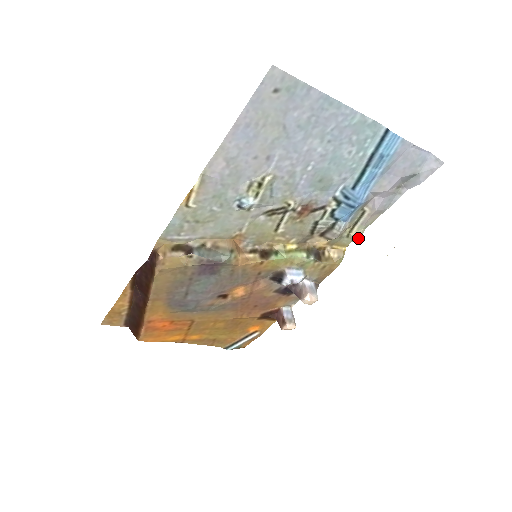
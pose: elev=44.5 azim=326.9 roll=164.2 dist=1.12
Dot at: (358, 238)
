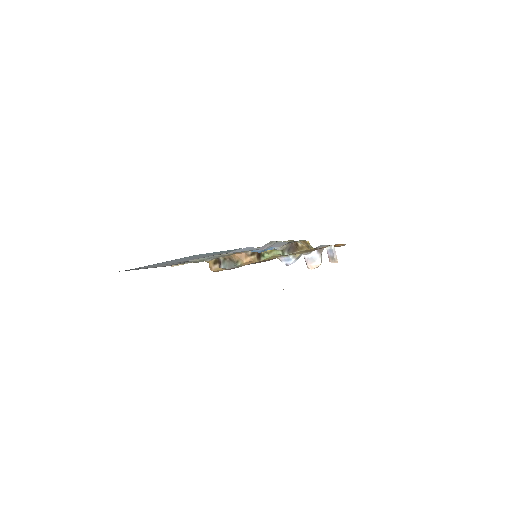
Dot at: occluded
